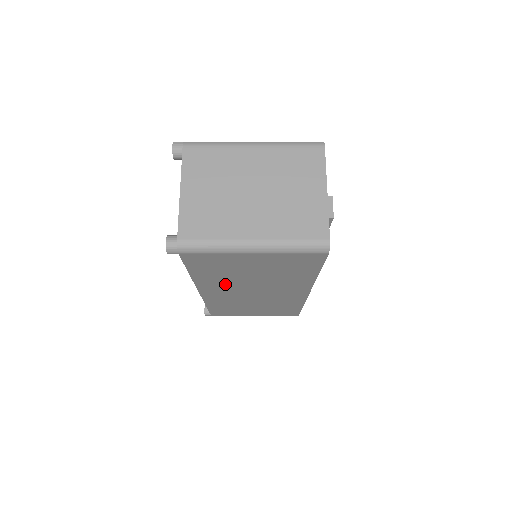
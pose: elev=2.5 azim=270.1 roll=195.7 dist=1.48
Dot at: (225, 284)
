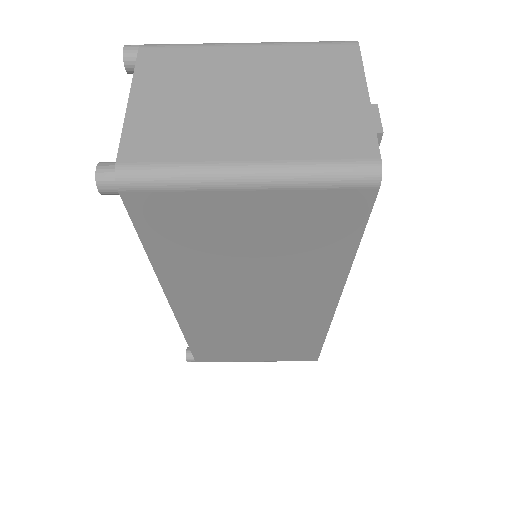
Dot at: (208, 284)
